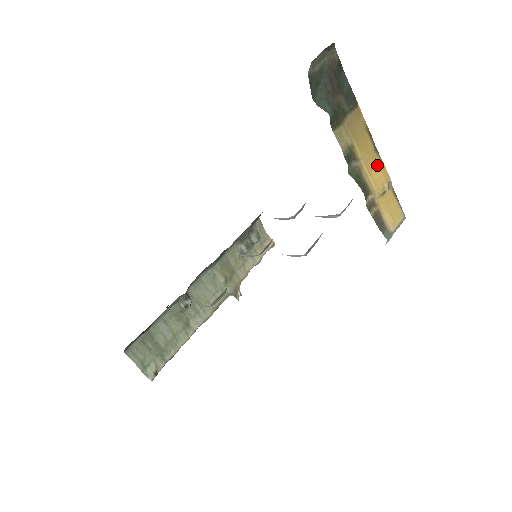
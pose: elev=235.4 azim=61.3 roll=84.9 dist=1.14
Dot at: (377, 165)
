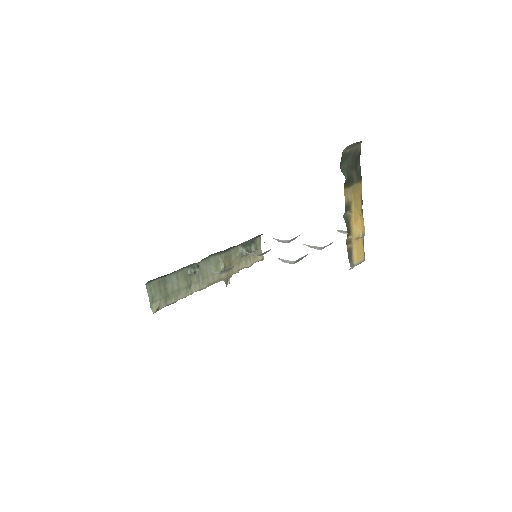
Dot at: (360, 220)
